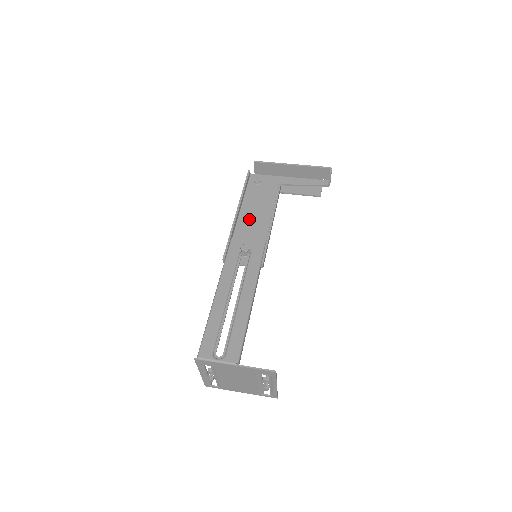
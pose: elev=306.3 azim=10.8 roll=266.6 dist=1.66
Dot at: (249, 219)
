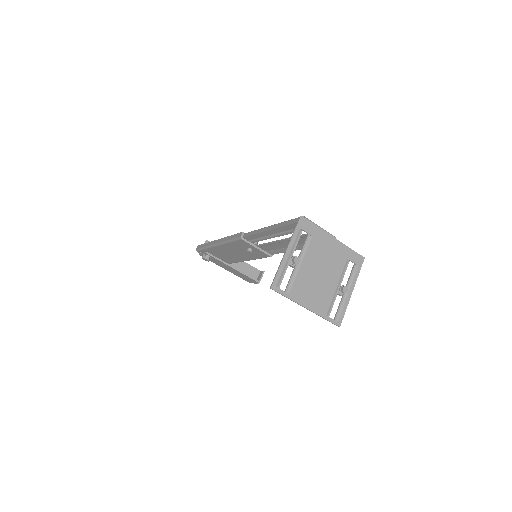
Dot at: occluded
